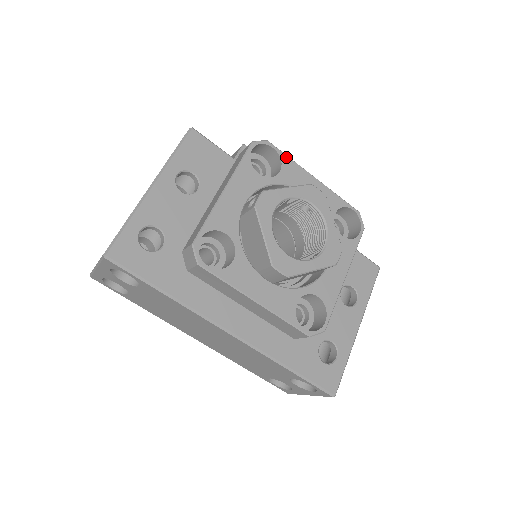
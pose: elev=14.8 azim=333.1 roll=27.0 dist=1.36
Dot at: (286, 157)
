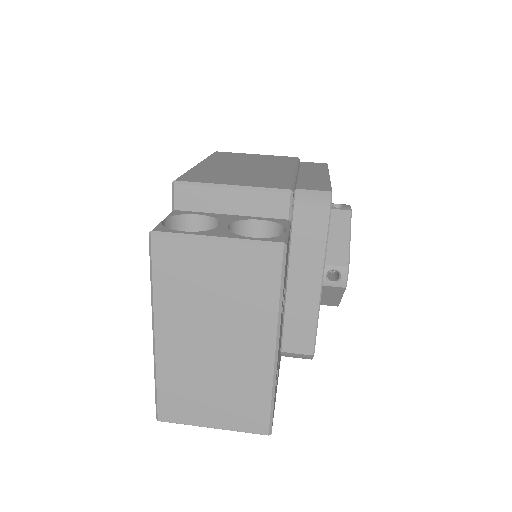
Dot at: occluded
